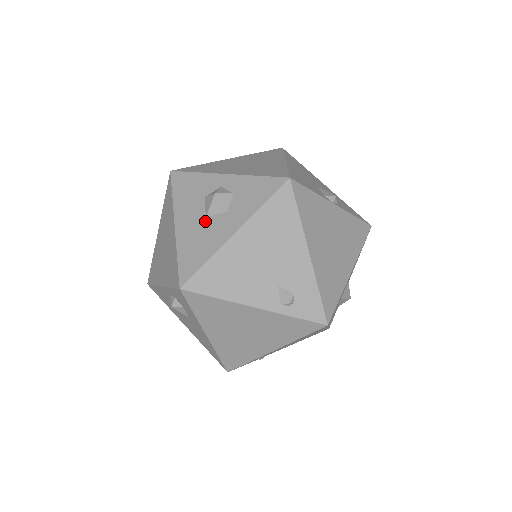
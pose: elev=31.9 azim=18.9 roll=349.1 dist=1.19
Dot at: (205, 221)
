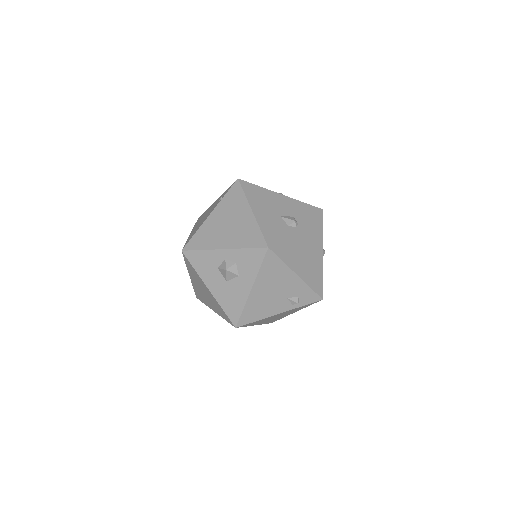
Dot at: (228, 284)
